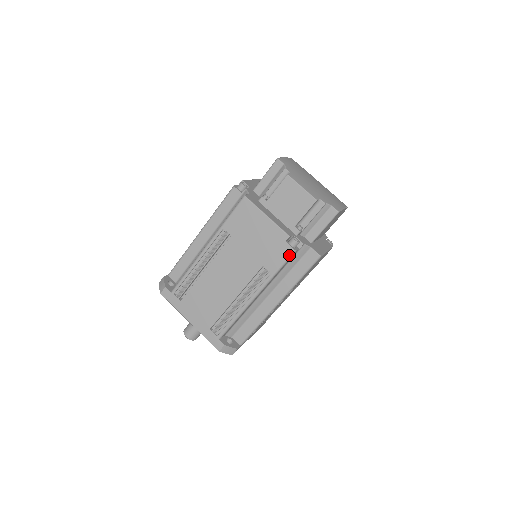
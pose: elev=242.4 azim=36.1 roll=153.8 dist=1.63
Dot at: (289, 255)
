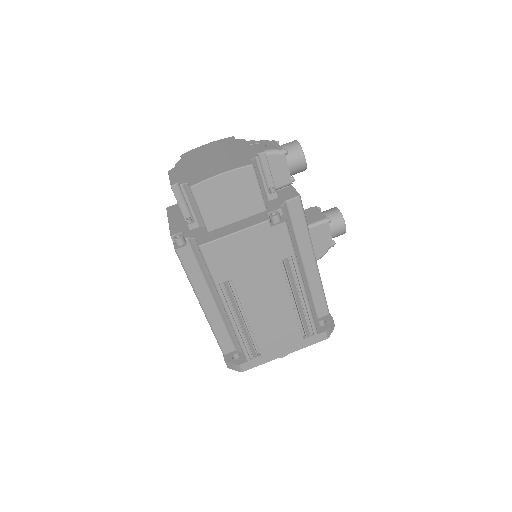
Dot at: occluded
